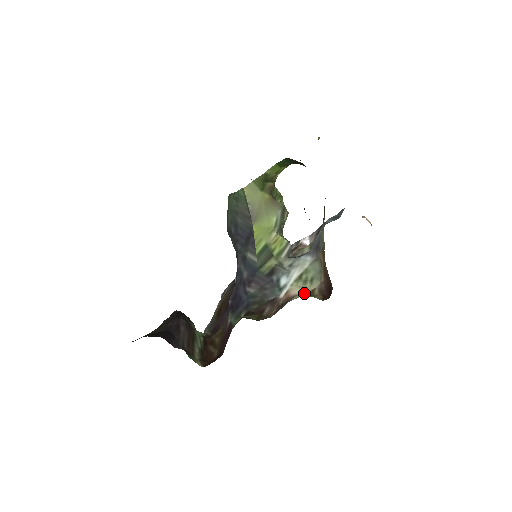
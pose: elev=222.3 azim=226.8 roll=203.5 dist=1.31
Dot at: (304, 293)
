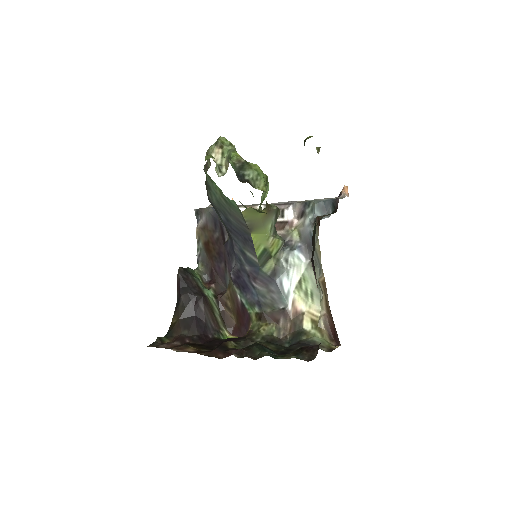
Dot at: (311, 317)
